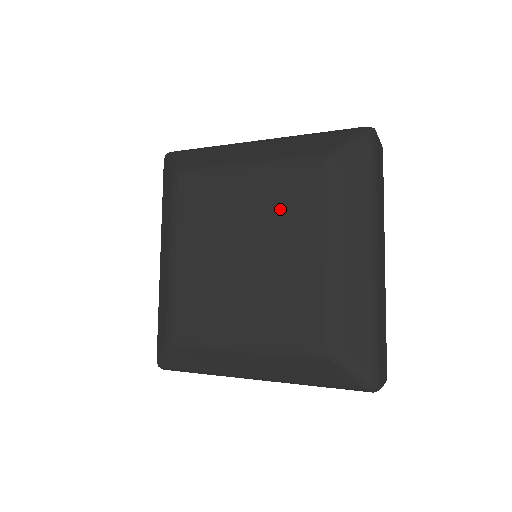
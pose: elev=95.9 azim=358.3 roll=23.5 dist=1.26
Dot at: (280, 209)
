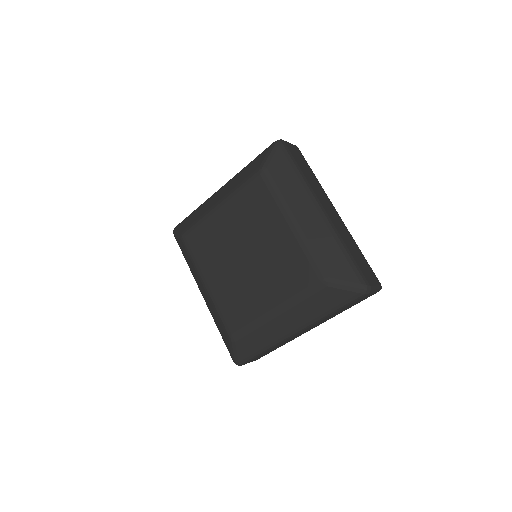
Dot at: (251, 217)
